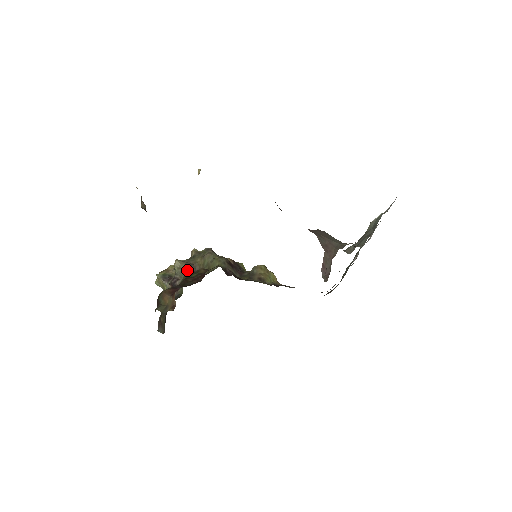
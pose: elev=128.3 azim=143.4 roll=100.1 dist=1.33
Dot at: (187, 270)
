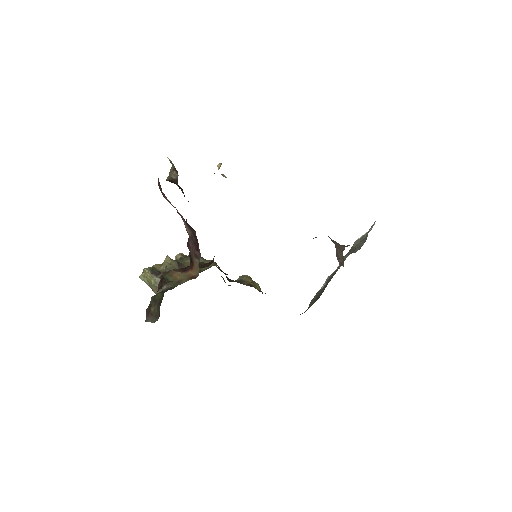
Dot at: (178, 267)
